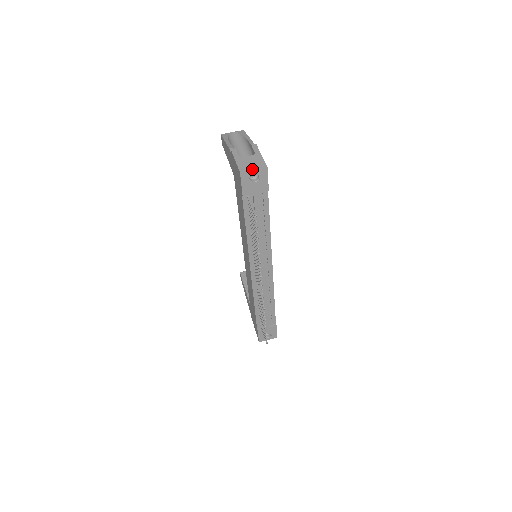
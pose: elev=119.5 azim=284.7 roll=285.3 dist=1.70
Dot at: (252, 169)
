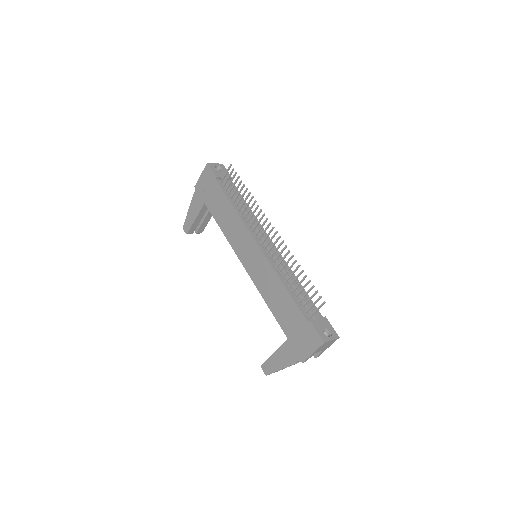
Dot at: (214, 164)
